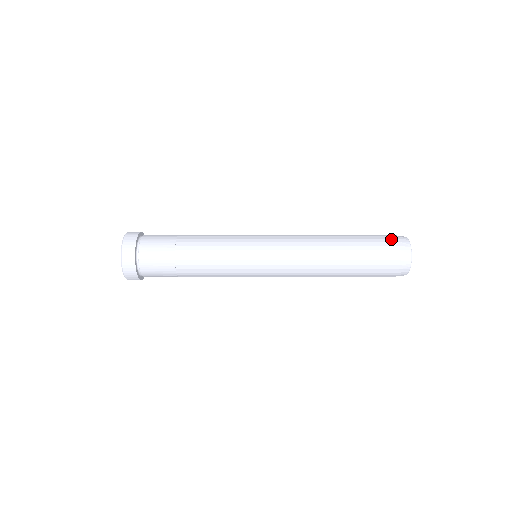
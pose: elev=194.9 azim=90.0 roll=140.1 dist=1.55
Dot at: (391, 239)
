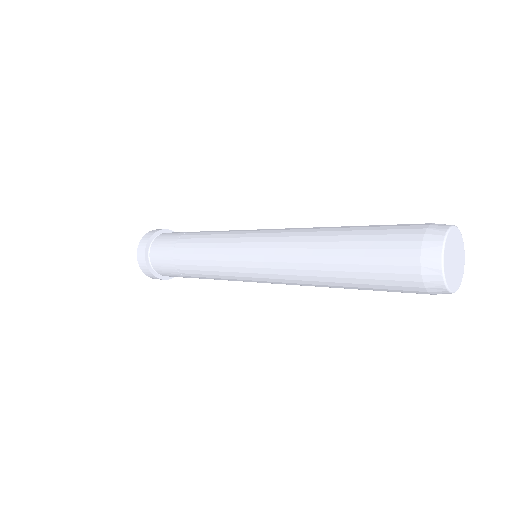
Dot at: (408, 259)
